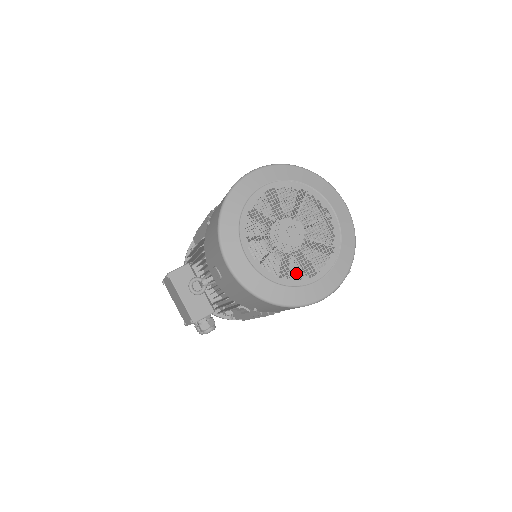
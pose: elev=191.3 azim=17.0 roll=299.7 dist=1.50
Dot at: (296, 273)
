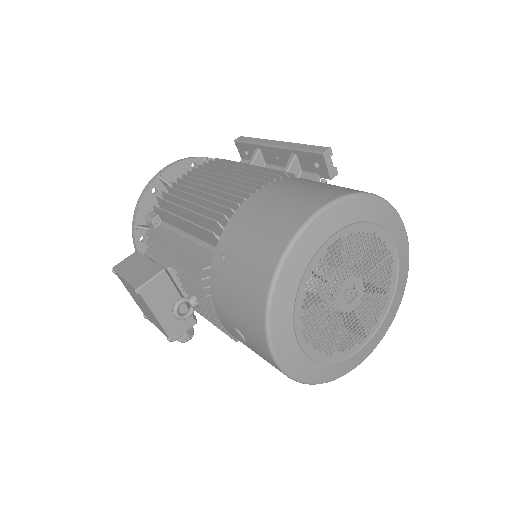
Dot at: occluded
